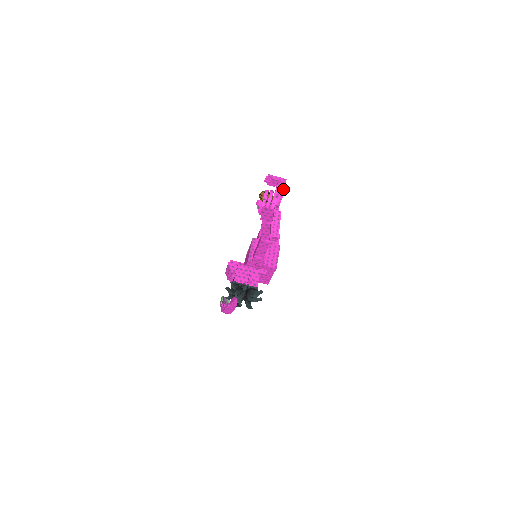
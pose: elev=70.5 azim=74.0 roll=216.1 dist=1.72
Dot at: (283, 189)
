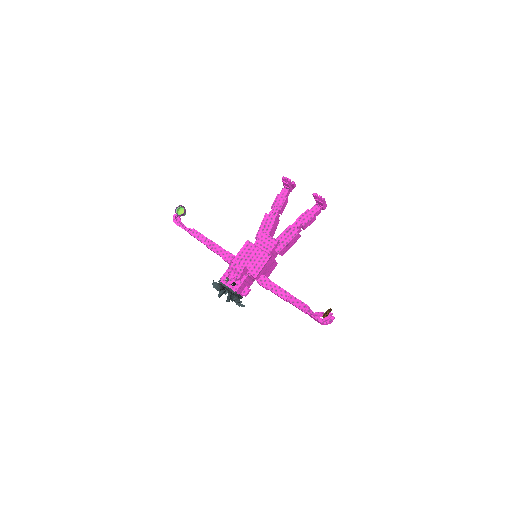
Dot at: occluded
